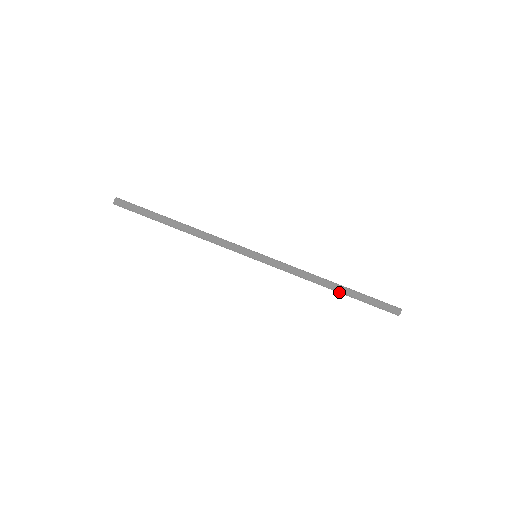
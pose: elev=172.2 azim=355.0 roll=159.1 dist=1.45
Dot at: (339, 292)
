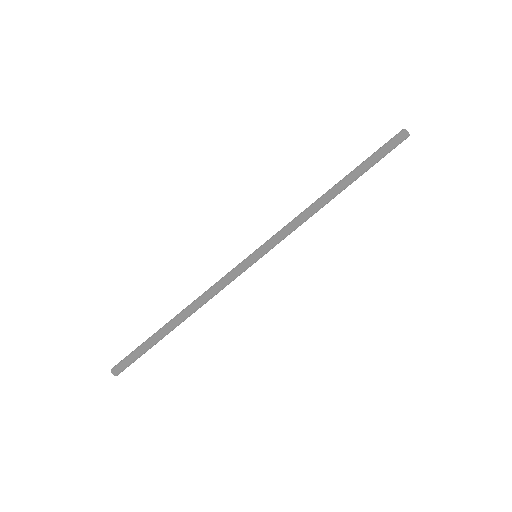
Dot at: (345, 185)
